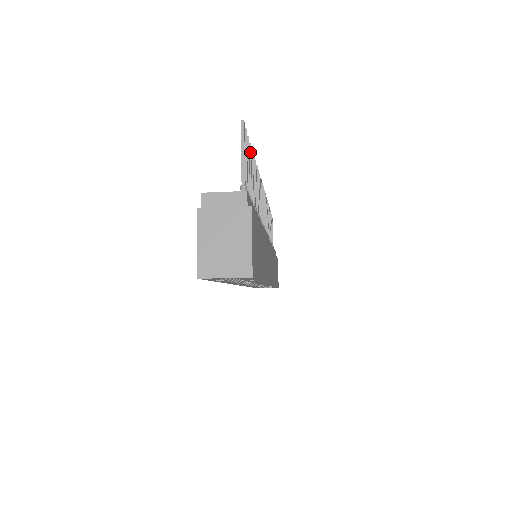
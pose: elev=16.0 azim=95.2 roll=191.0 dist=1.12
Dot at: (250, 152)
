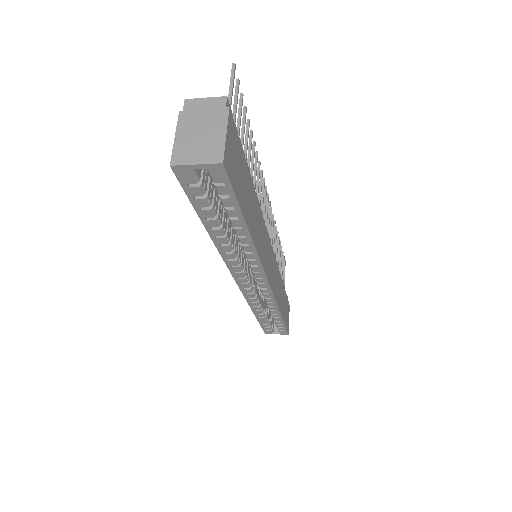
Dot at: (245, 113)
